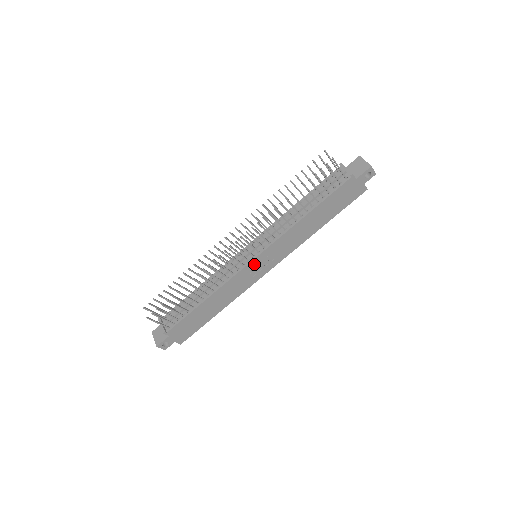
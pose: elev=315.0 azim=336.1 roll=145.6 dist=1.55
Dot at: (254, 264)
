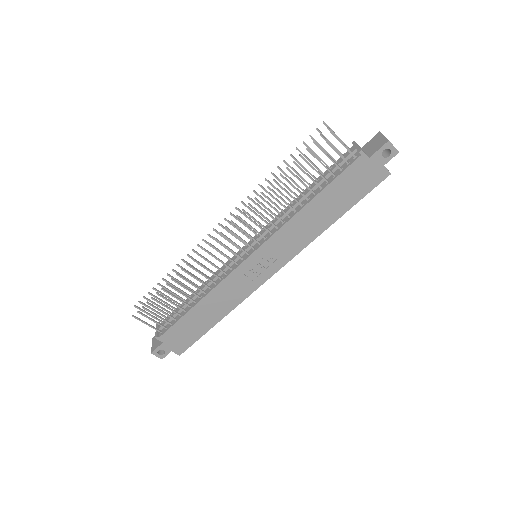
Dot at: (250, 264)
